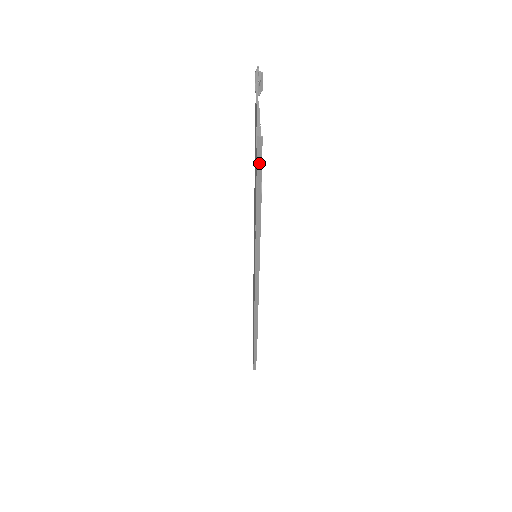
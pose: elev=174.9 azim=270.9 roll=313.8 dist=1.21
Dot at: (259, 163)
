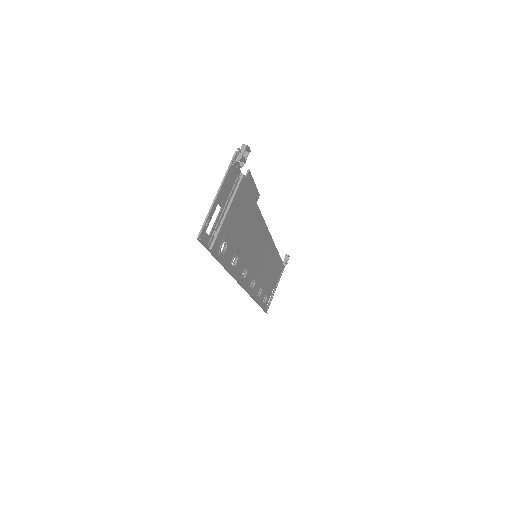
Dot at: (206, 247)
